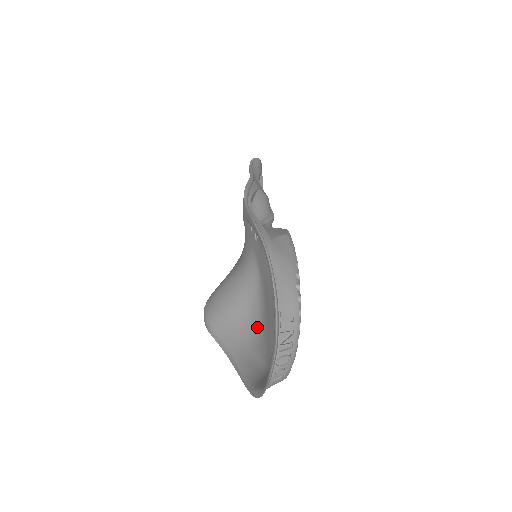
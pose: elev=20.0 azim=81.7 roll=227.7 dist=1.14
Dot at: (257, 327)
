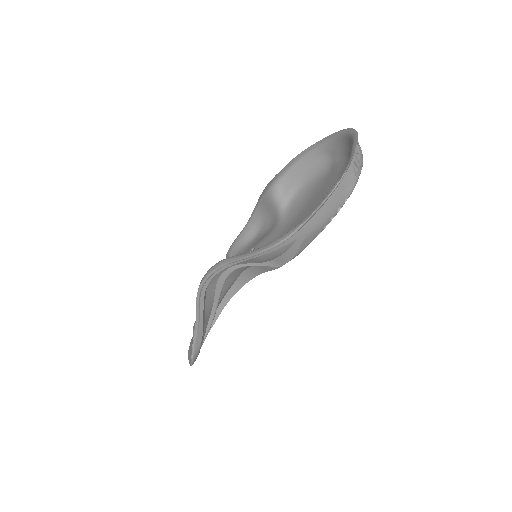
Dot at: occluded
